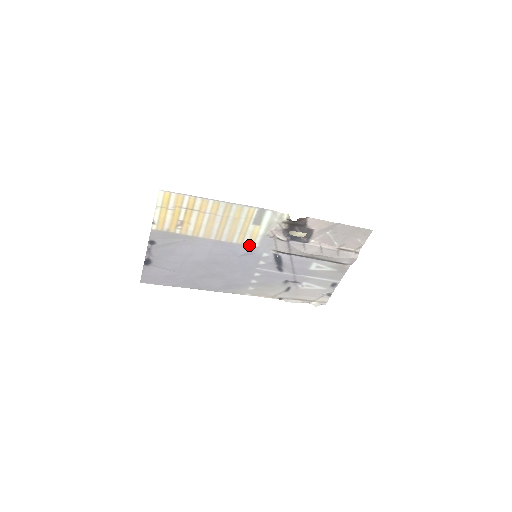
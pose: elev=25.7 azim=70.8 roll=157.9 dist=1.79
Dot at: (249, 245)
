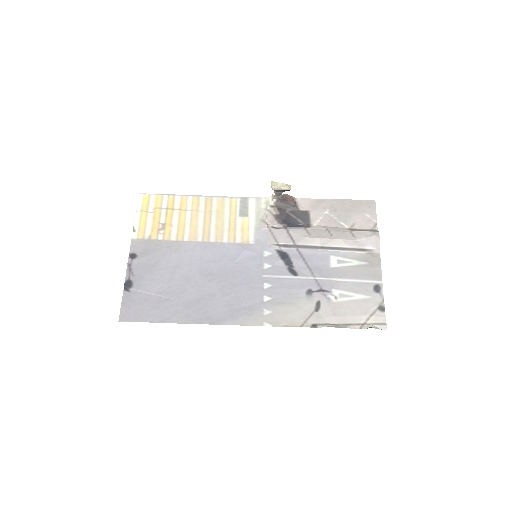
Dot at: (243, 243)
